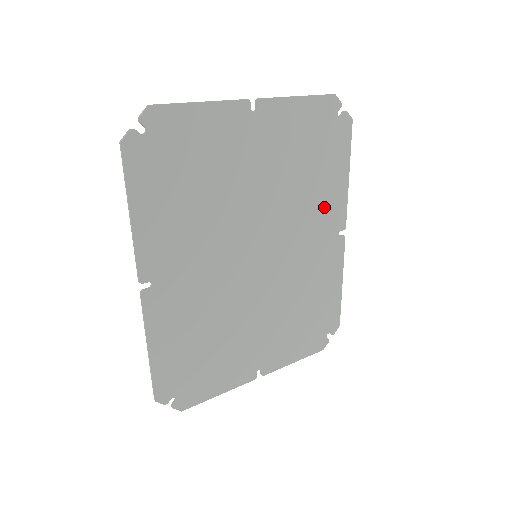
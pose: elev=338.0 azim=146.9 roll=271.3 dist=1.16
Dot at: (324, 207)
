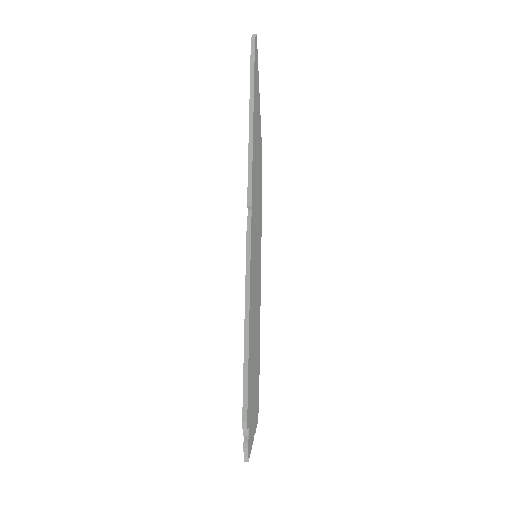
Dot at: (260, 243)
